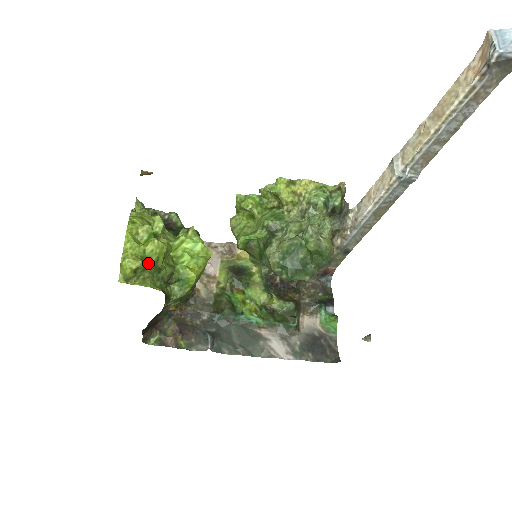
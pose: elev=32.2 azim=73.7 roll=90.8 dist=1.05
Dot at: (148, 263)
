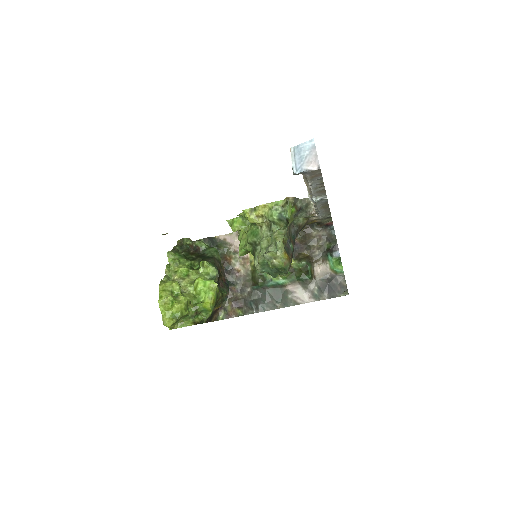
Dot at: (177, 318)
